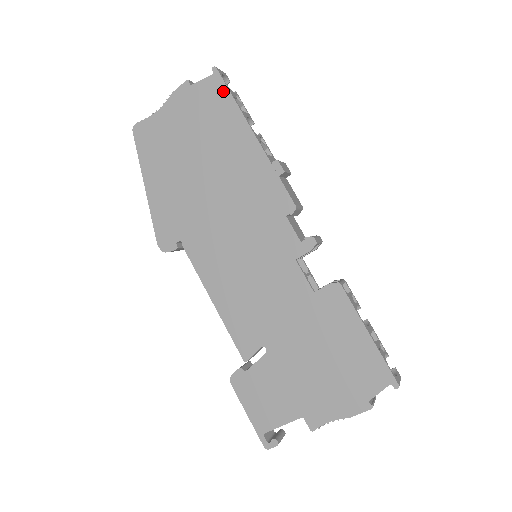
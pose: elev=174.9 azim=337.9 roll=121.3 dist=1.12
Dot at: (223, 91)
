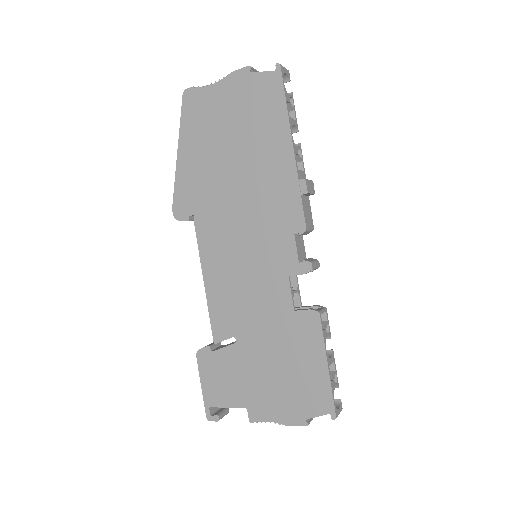
Dot at: (279, 91)
